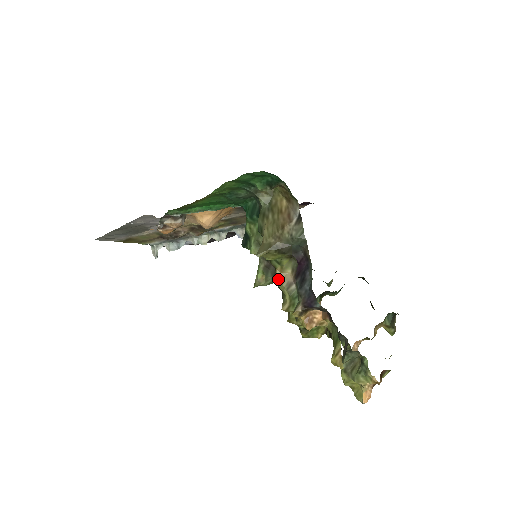
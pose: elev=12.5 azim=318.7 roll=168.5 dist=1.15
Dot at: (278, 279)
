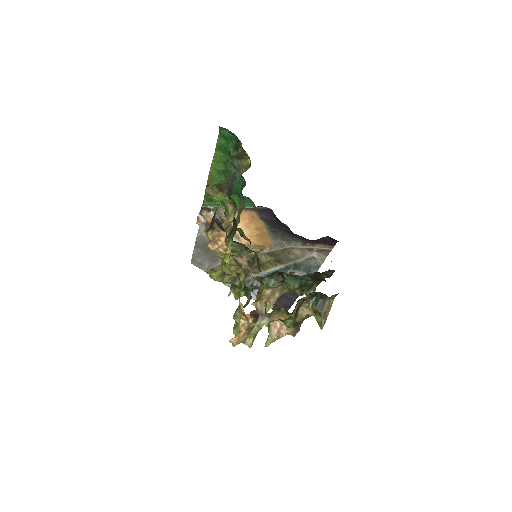
Dot at: (223, 225)
